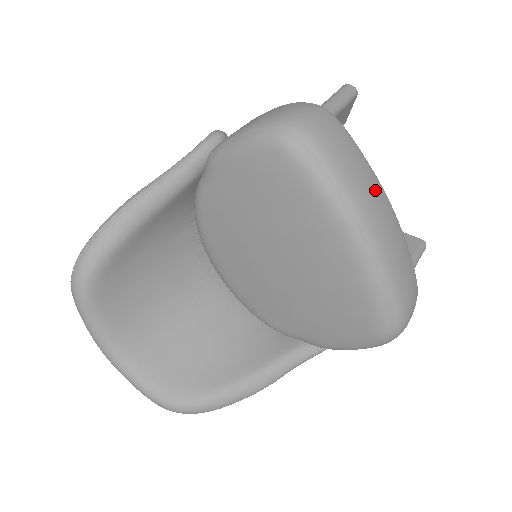
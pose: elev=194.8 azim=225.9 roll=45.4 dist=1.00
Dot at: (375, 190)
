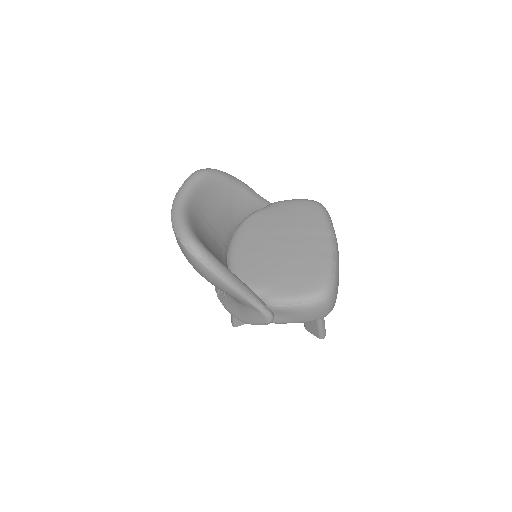
Dot at: occluded
